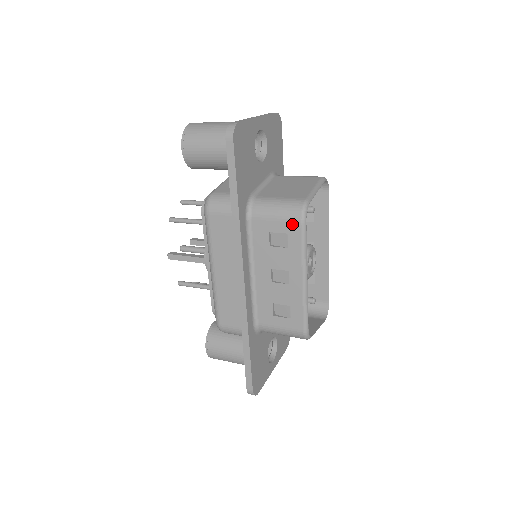
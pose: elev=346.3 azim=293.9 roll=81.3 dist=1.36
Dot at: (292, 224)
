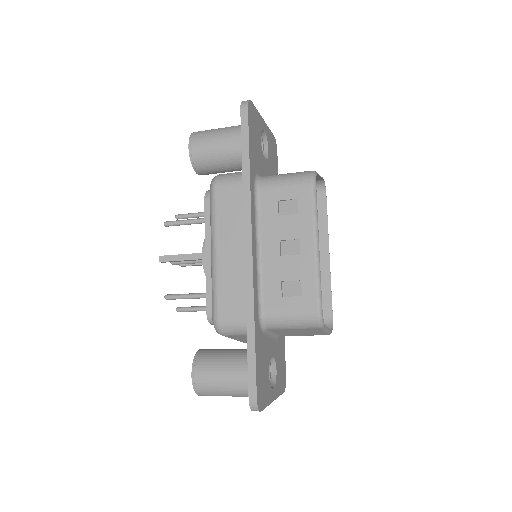
Dot at: (302, 188)
